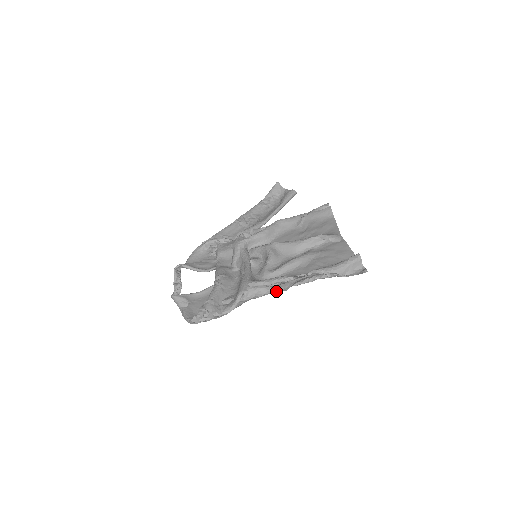
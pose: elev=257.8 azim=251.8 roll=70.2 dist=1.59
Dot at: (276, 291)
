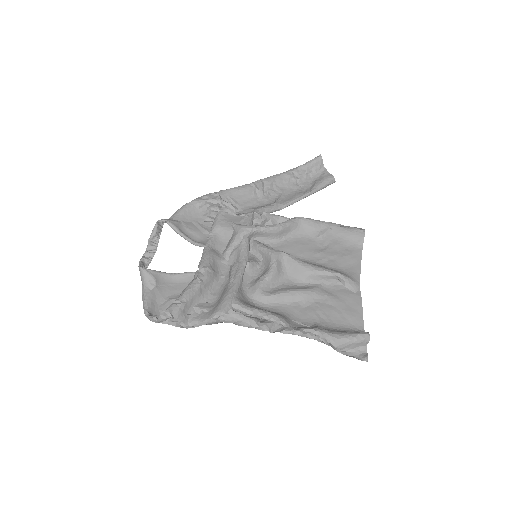
Dot at: (259, 329)
